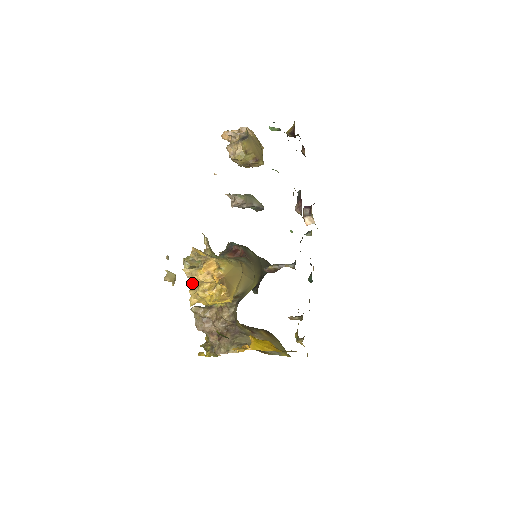
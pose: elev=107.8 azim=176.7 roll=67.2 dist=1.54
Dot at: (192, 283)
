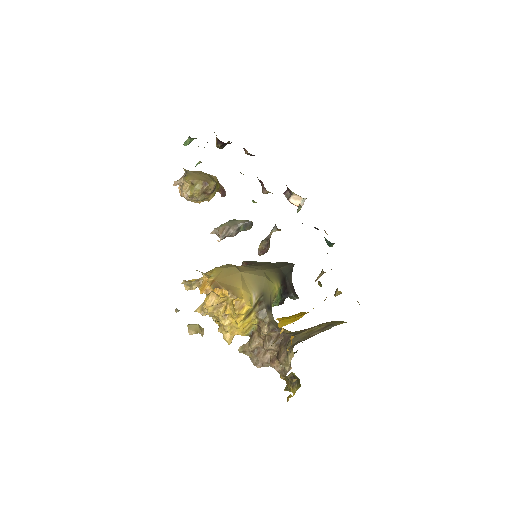
Dot at: (216, 321)
